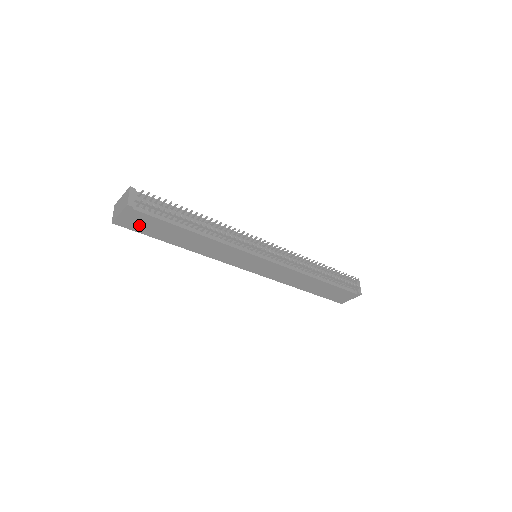
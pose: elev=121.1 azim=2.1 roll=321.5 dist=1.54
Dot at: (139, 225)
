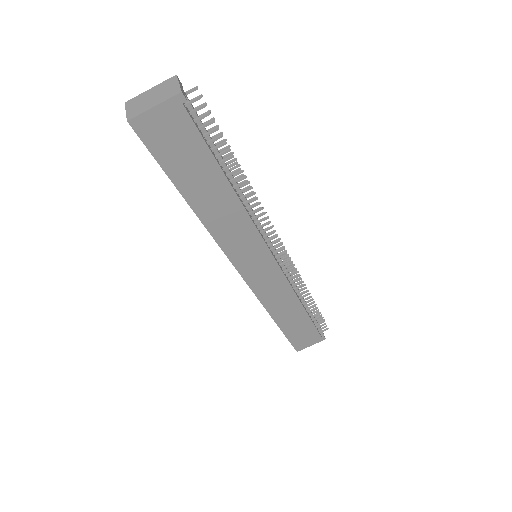
Dot at: (166, 142)
